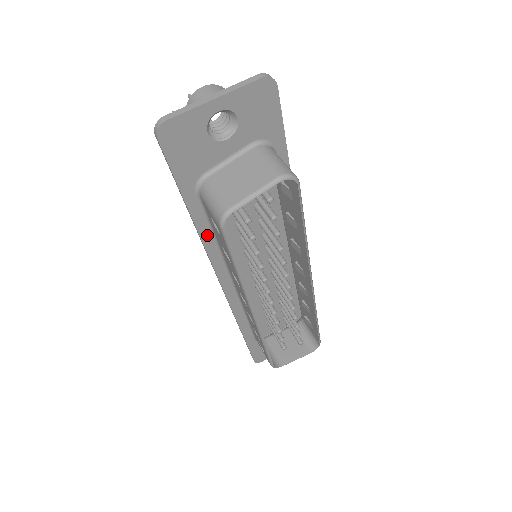
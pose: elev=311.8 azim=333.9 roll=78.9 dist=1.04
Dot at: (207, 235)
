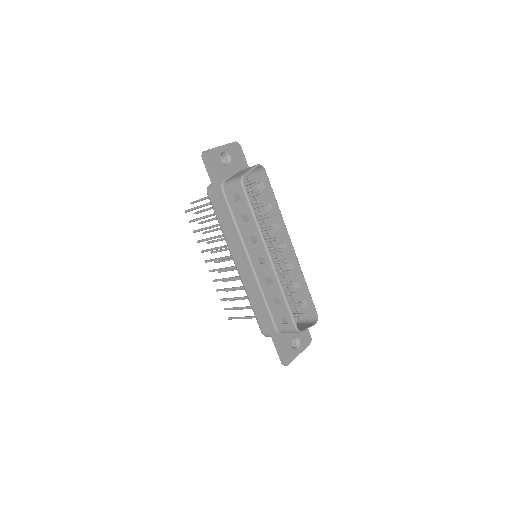
Dot at: (231, 220)
